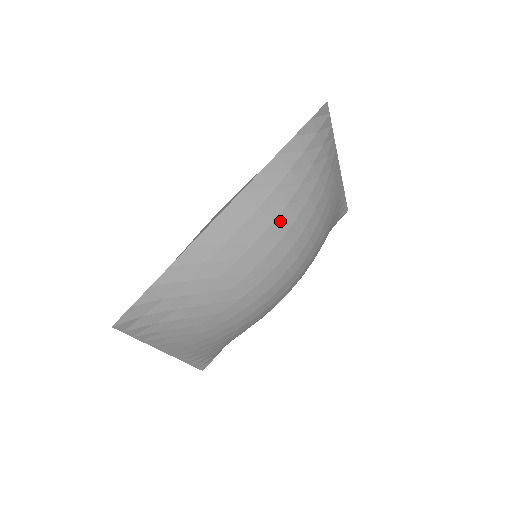
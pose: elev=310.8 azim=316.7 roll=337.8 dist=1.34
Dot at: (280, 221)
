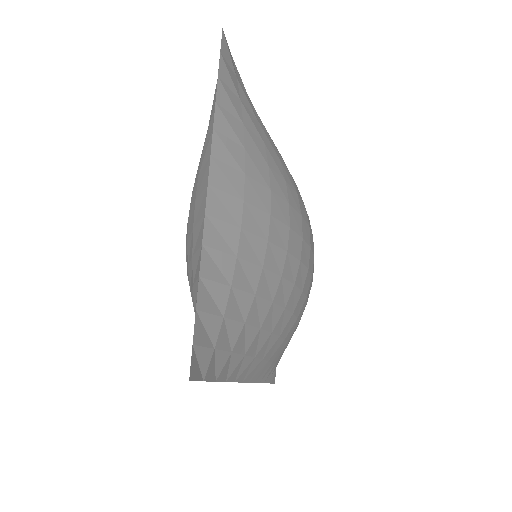
Dot at: occluded
